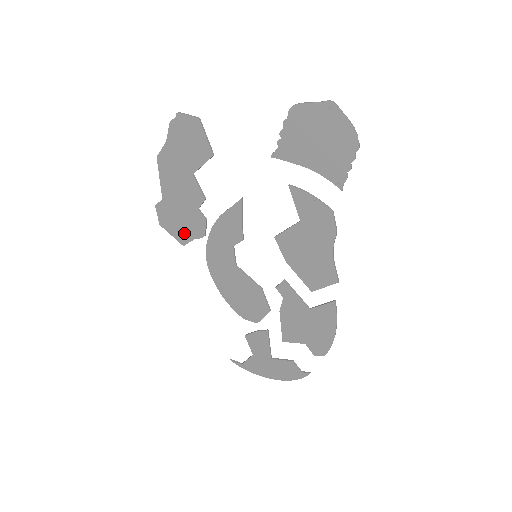
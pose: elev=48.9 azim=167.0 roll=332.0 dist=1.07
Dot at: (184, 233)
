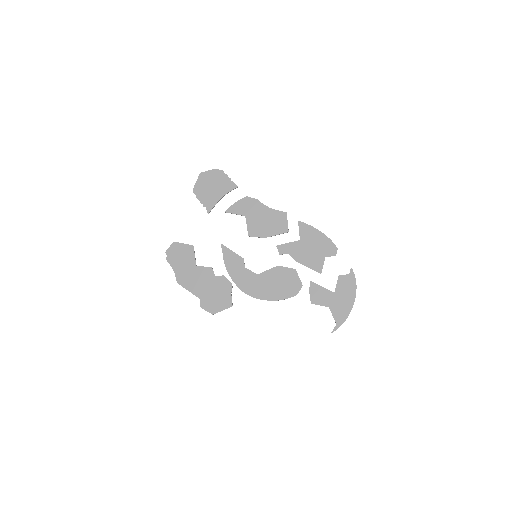
Dot at: (225, 299)
